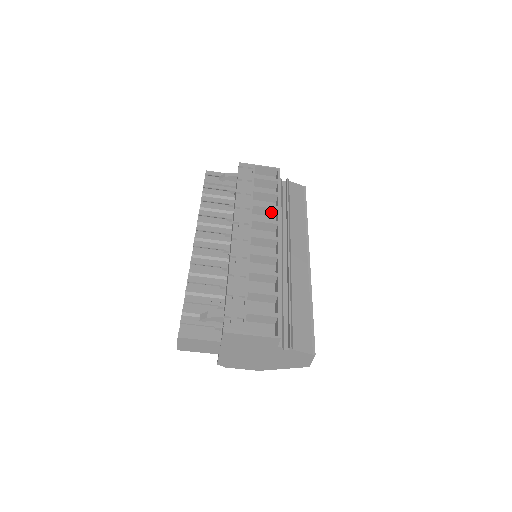
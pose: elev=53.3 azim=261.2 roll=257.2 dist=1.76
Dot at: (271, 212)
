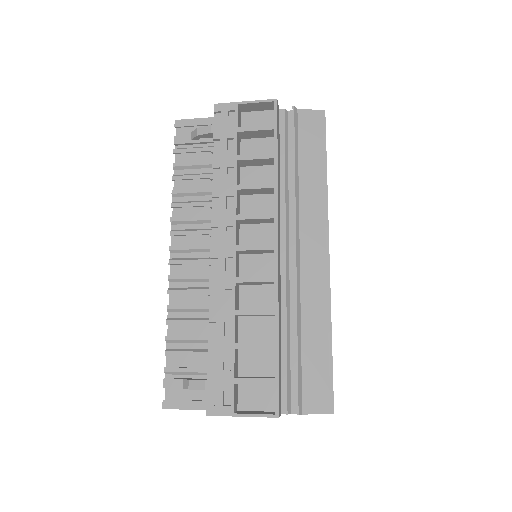
Dot at: (266, 191)
